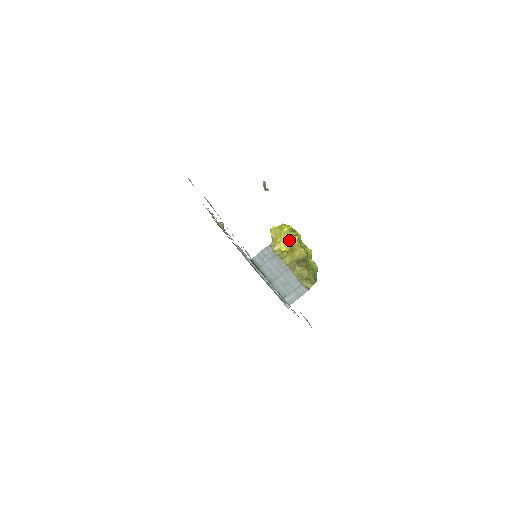
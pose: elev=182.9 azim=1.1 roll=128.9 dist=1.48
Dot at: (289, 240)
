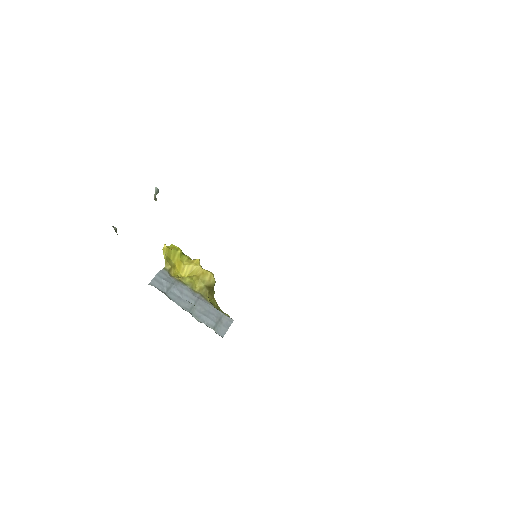
Dot at: (186, 264)
